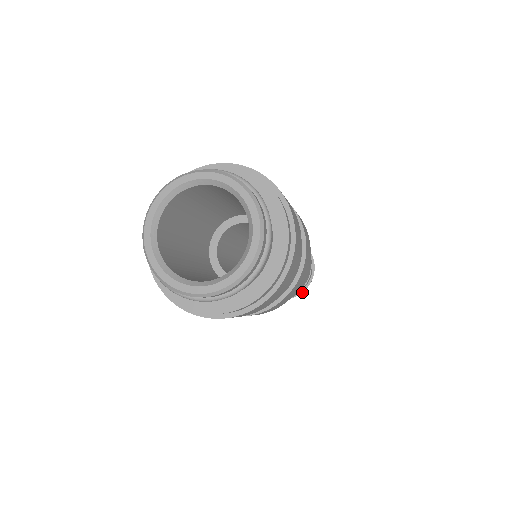
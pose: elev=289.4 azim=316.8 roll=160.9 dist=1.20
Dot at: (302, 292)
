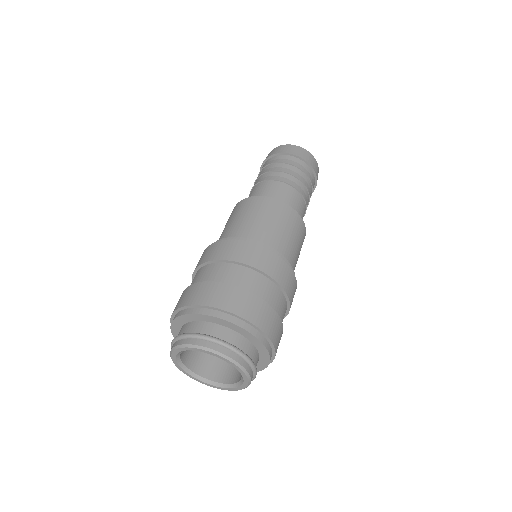
Dot at: occluded
